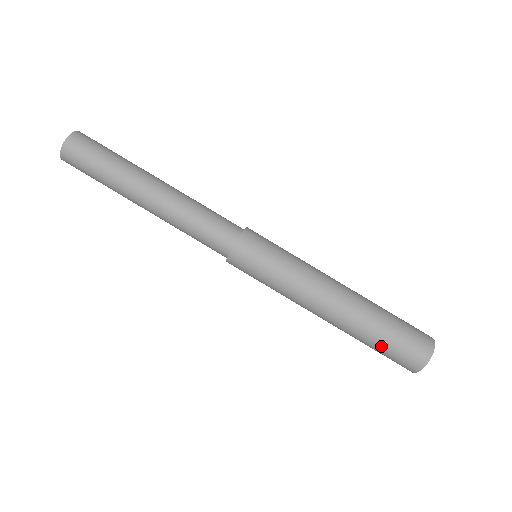
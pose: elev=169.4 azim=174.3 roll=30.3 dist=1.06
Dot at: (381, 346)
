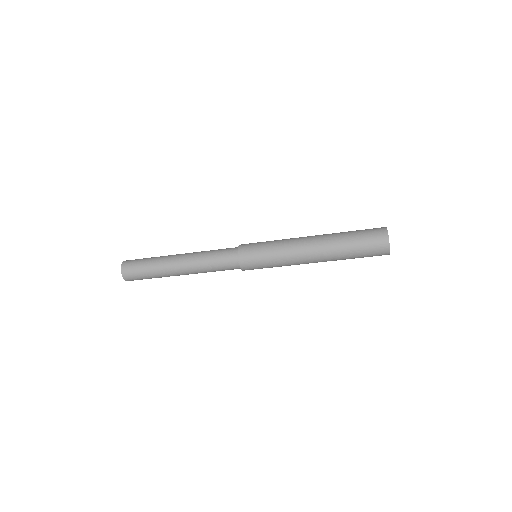
Dot at: (356, 244)
